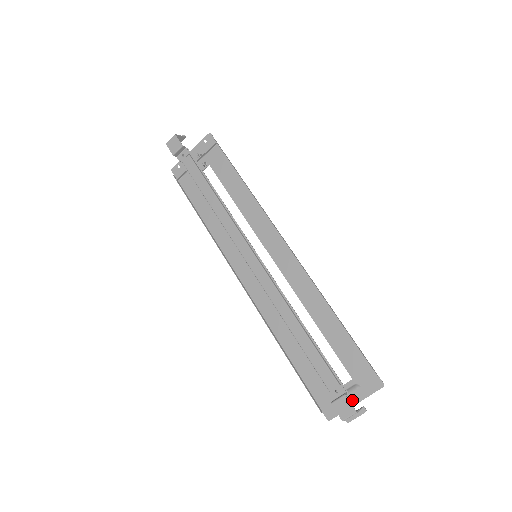
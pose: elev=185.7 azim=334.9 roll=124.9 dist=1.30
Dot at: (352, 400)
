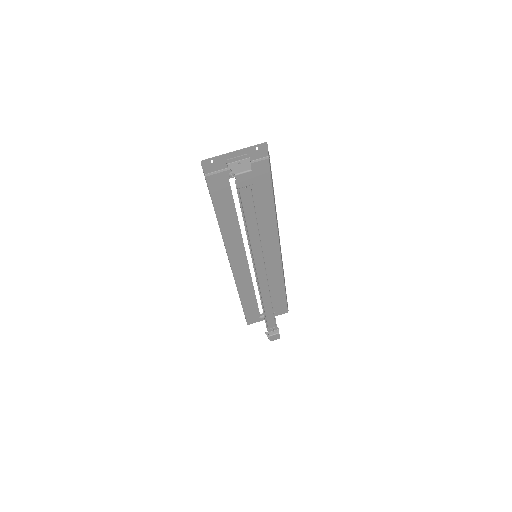
Dot at: occluded
